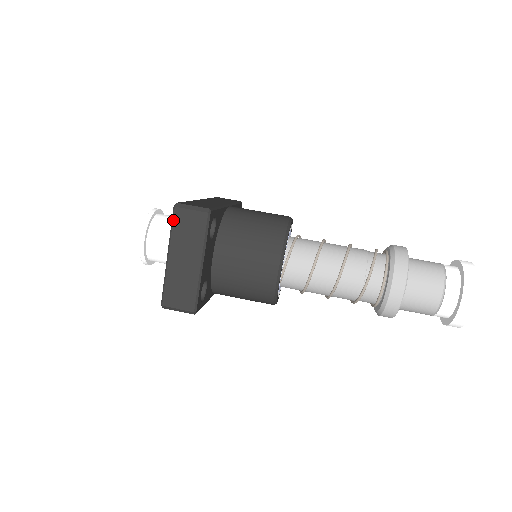
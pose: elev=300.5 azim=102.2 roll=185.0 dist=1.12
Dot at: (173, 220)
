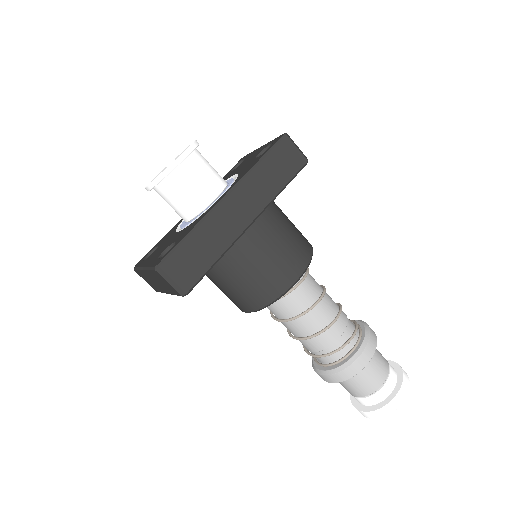
Dot at: (152, 270)
